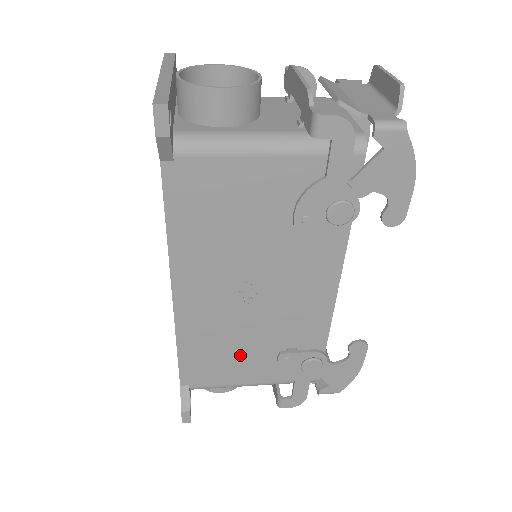
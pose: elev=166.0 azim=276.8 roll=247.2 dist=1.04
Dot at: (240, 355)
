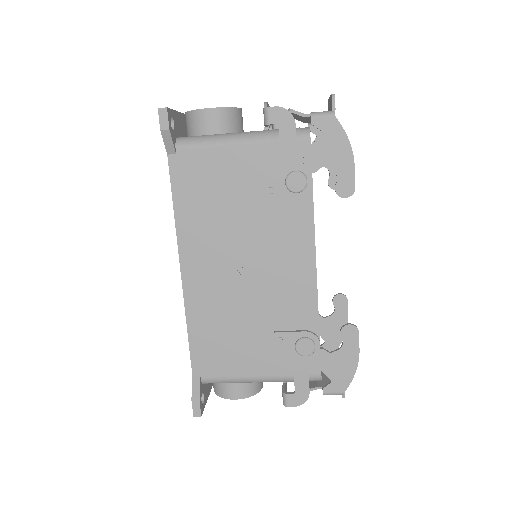
Dot at: (241, 339)
